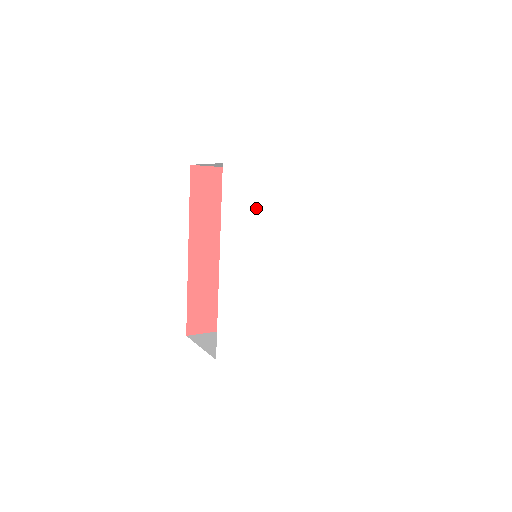
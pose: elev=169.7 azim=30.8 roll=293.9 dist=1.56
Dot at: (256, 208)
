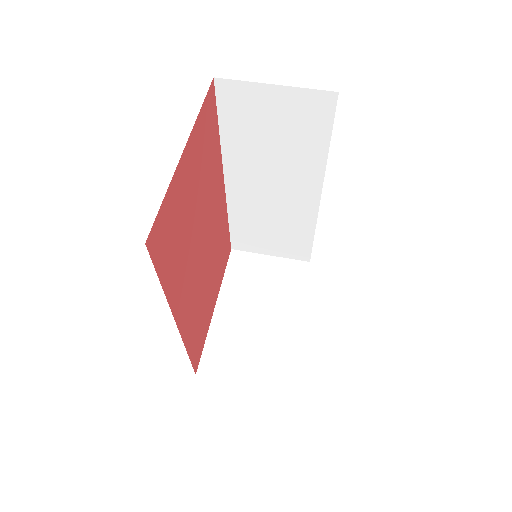
Dot at: occluded
